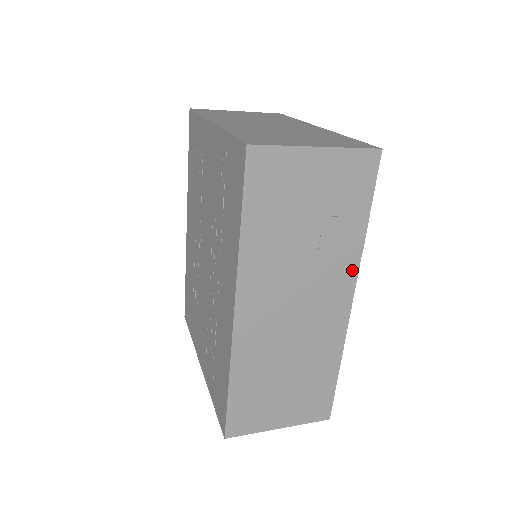
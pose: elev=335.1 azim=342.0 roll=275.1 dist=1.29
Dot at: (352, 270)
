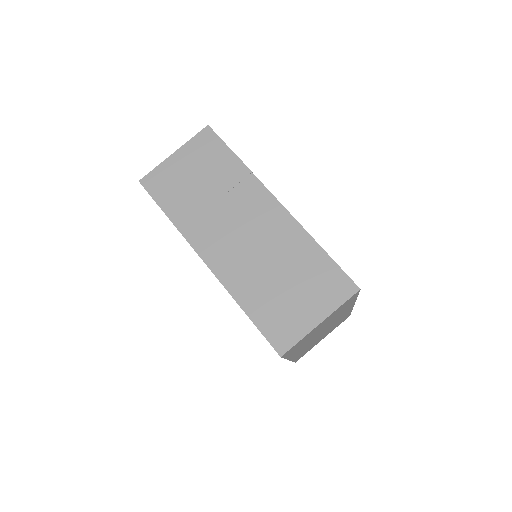
Dot at: (256, 185)
